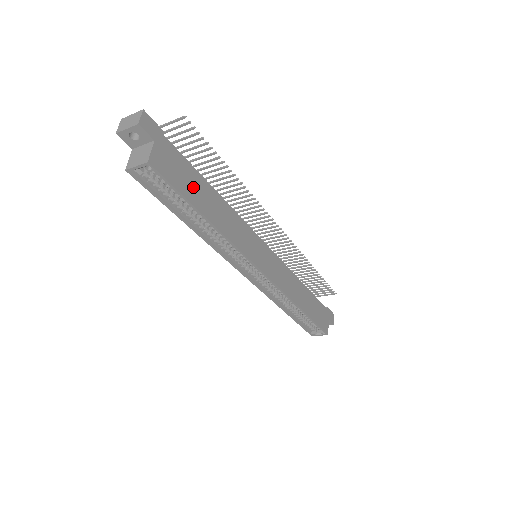
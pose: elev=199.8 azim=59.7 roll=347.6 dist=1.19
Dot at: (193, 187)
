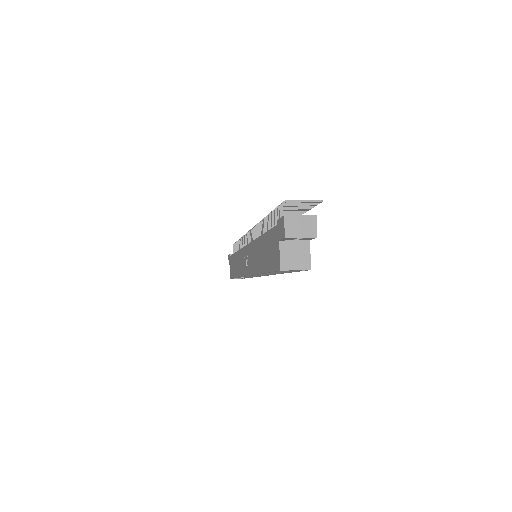
Dot at: occluded
